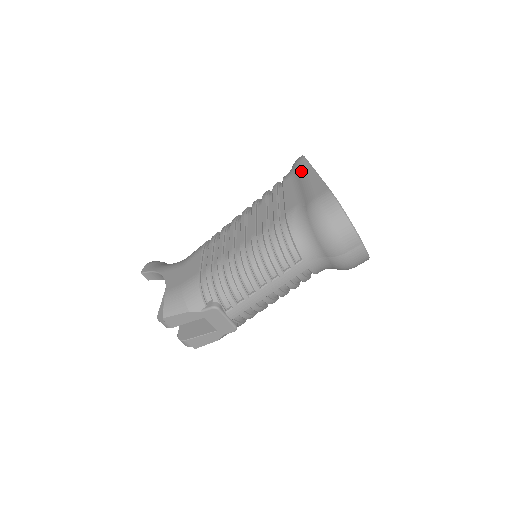
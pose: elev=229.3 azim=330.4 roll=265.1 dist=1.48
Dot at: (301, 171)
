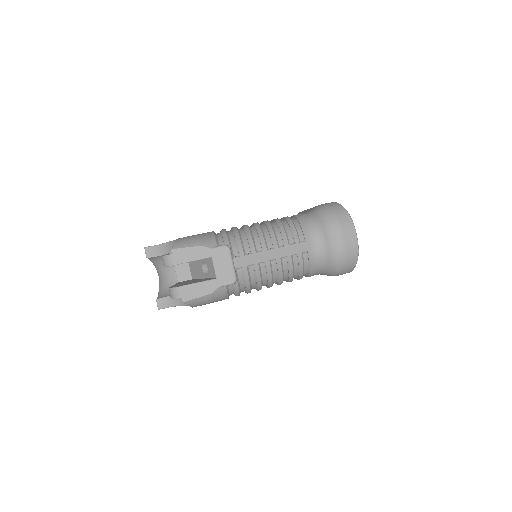
Dot at: (304, 210)
